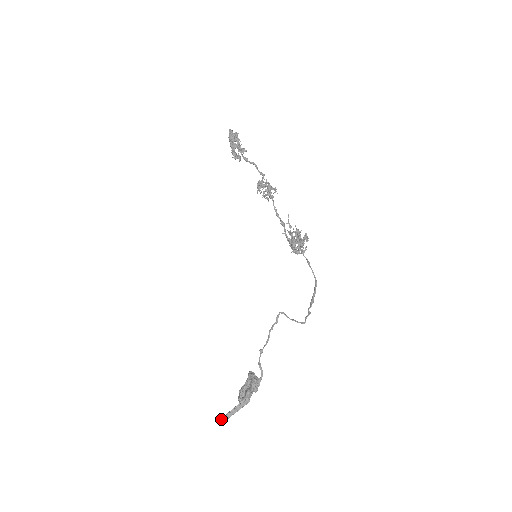
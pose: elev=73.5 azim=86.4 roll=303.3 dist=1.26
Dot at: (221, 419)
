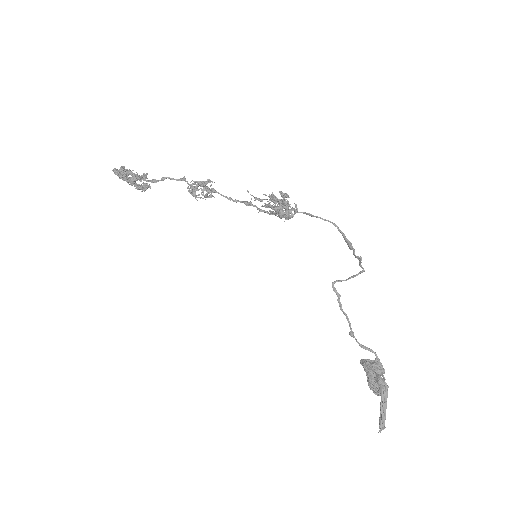
Dot at: (380, 428)
